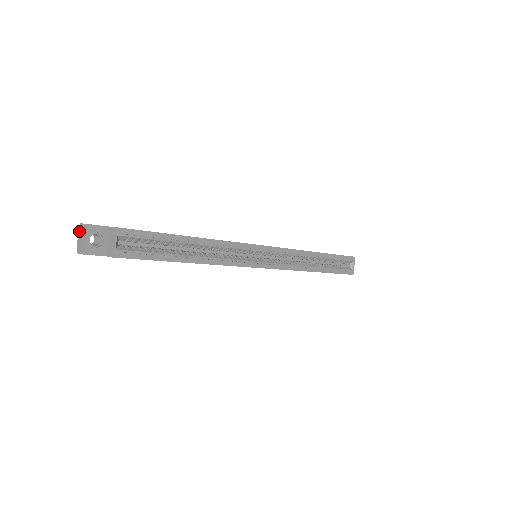
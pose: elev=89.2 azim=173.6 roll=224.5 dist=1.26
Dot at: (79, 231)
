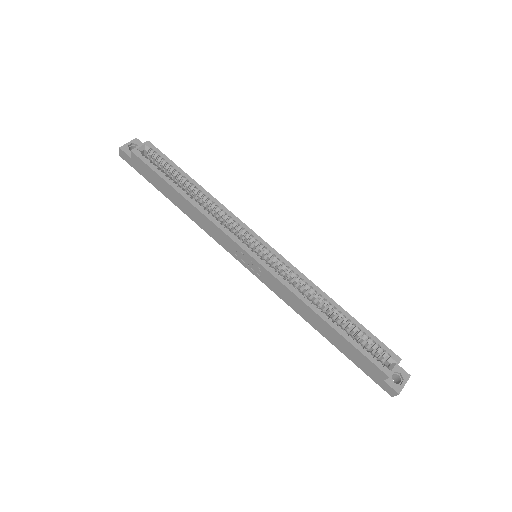
Dot at: occluded
